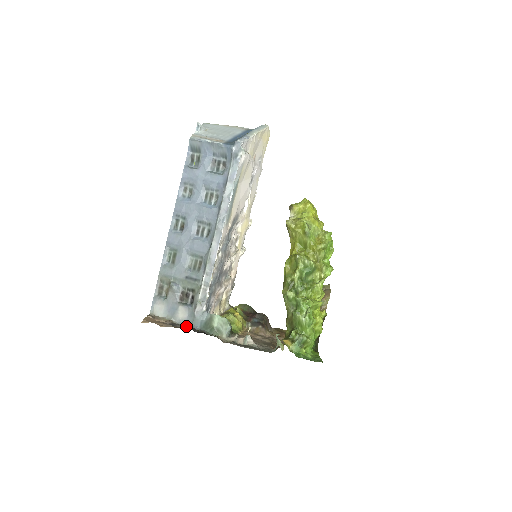
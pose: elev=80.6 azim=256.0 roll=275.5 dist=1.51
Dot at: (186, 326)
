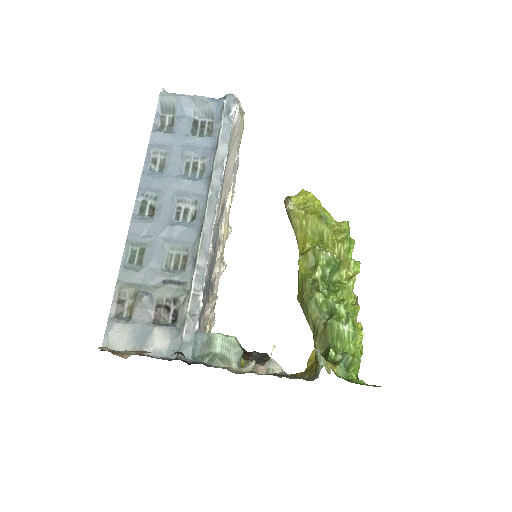
Dot at: (168, 359)
